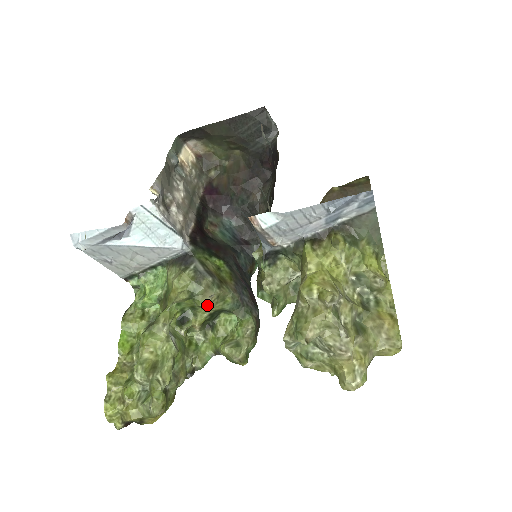
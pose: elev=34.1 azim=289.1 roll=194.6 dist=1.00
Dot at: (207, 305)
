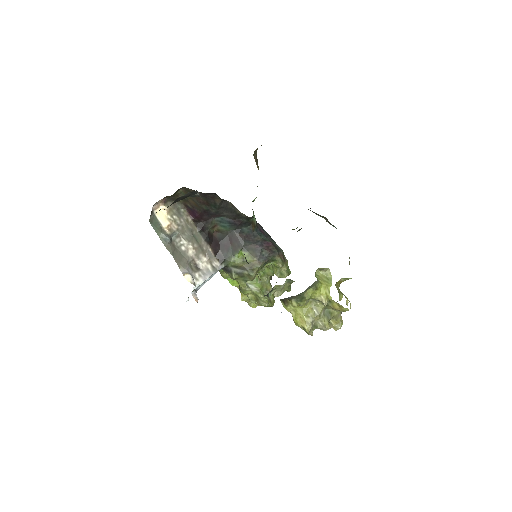
Dot at: occluded
